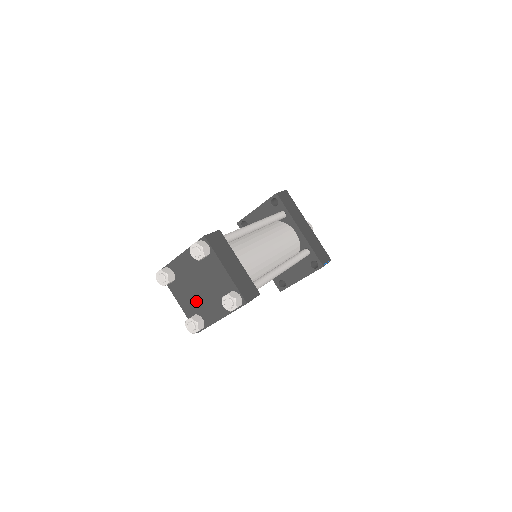
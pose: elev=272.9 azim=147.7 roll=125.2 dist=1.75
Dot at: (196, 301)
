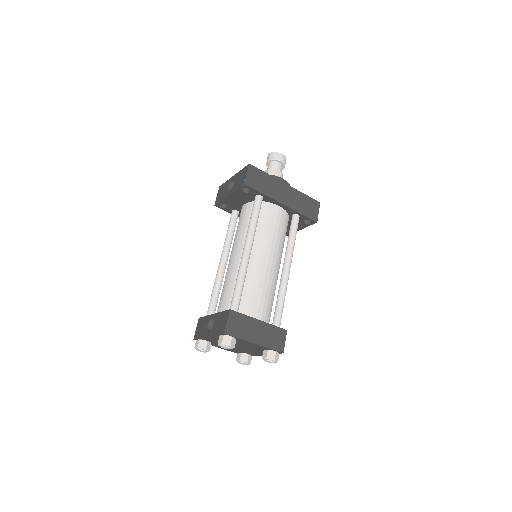
Dot at: (237, 349)
